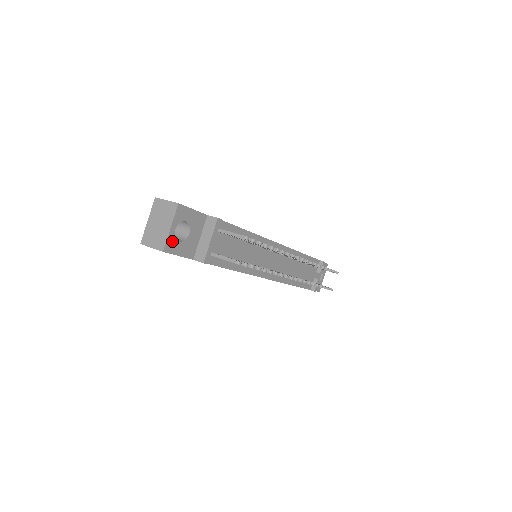
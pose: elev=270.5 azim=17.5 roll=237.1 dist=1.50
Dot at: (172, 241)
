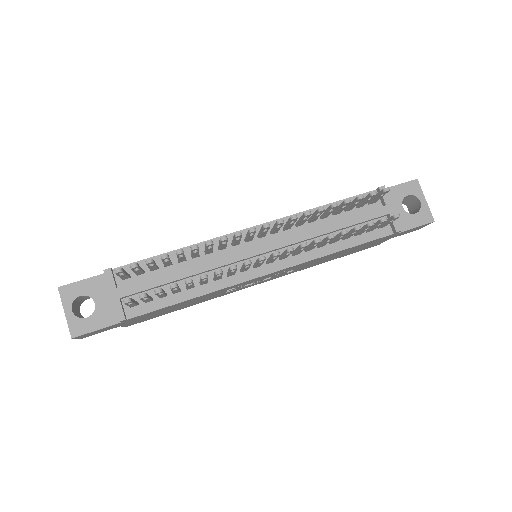
Dot at: (76, 323)
